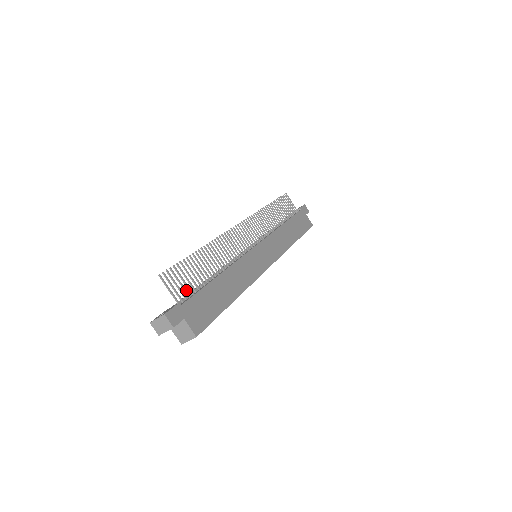
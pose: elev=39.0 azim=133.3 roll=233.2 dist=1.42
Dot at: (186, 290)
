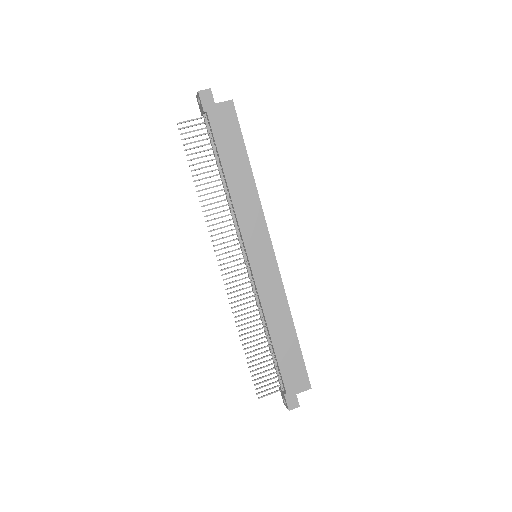
Dot at: (274, 377)
